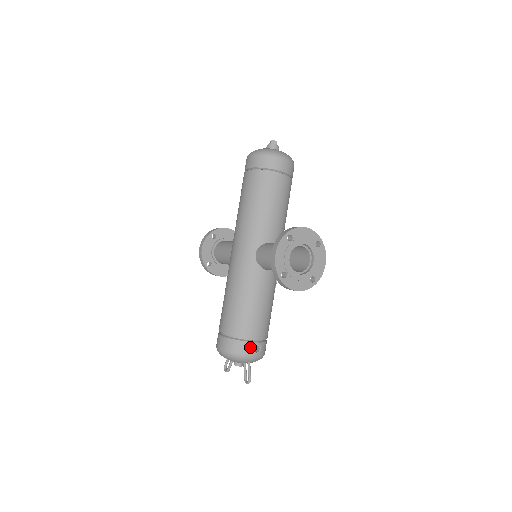
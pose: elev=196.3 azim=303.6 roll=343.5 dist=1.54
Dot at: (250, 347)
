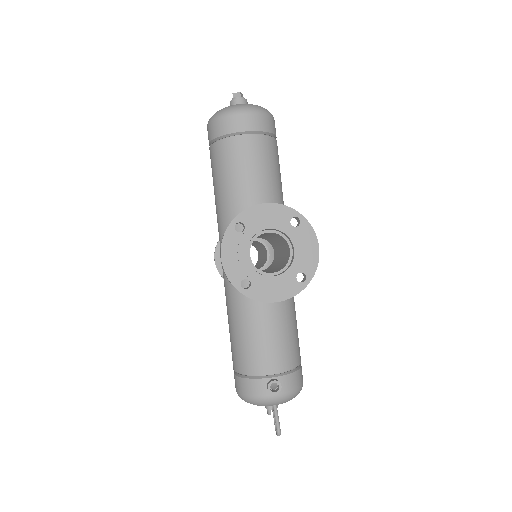
Dot at: (266, 385)
